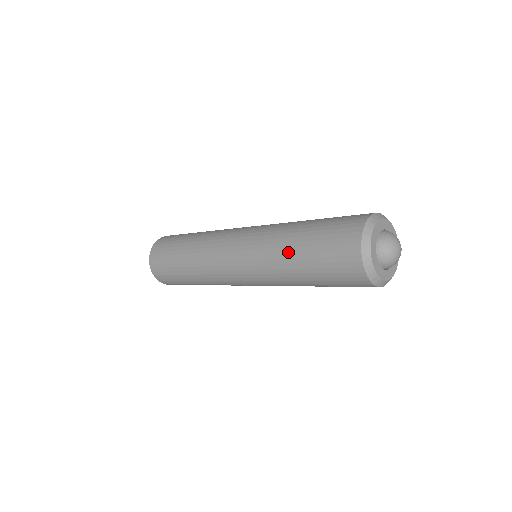
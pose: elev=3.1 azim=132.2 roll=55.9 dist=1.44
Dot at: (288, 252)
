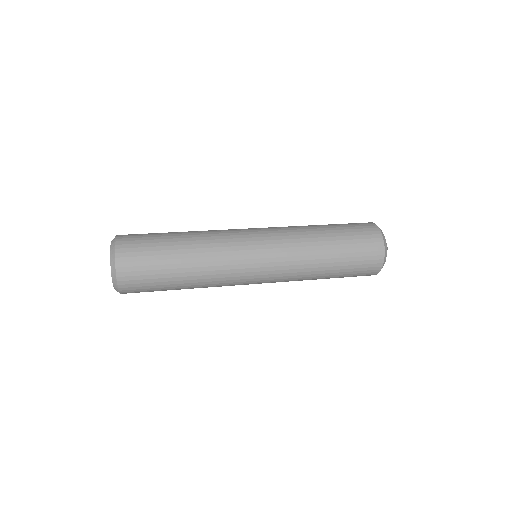
Dot at: (323, 258)
